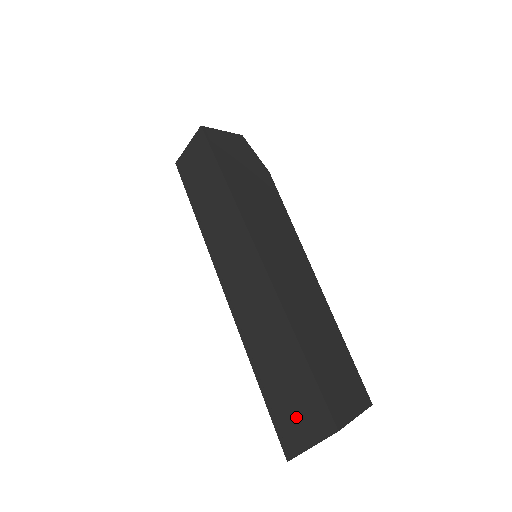
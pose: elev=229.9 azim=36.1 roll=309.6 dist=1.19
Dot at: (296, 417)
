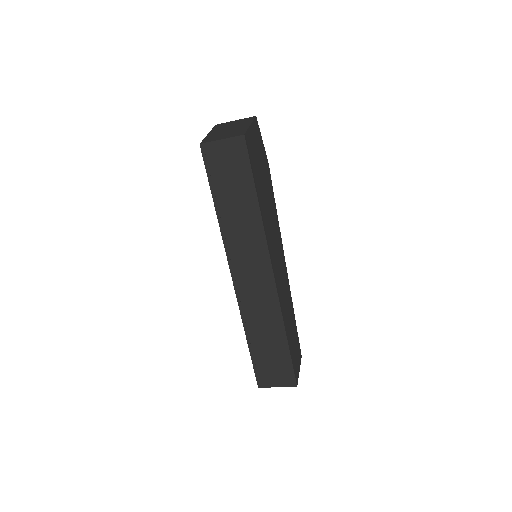
Dot at: (272, 373)
